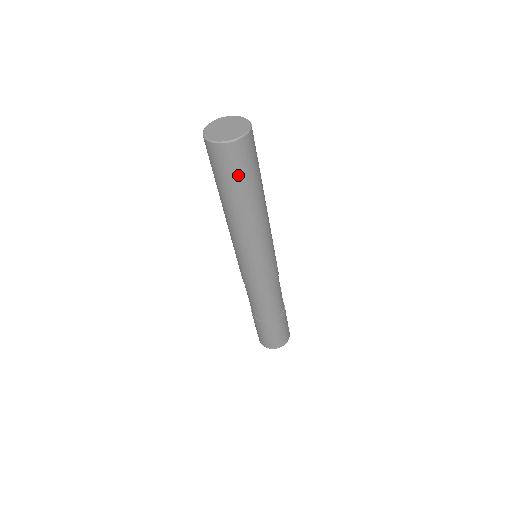
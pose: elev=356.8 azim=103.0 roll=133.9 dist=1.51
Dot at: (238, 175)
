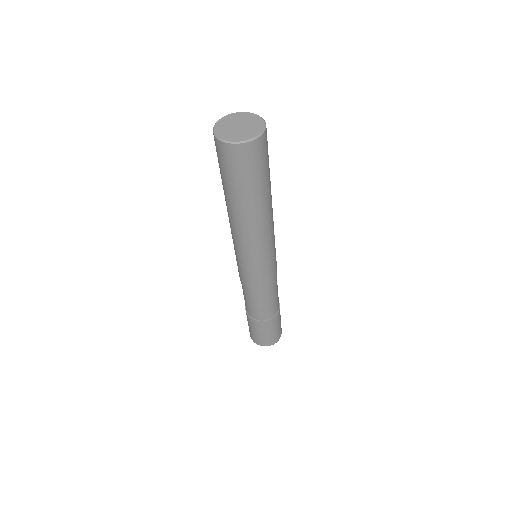
Dot at: (231, 176)
